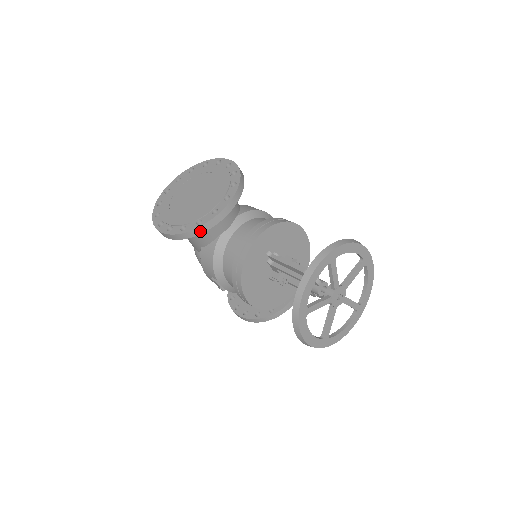
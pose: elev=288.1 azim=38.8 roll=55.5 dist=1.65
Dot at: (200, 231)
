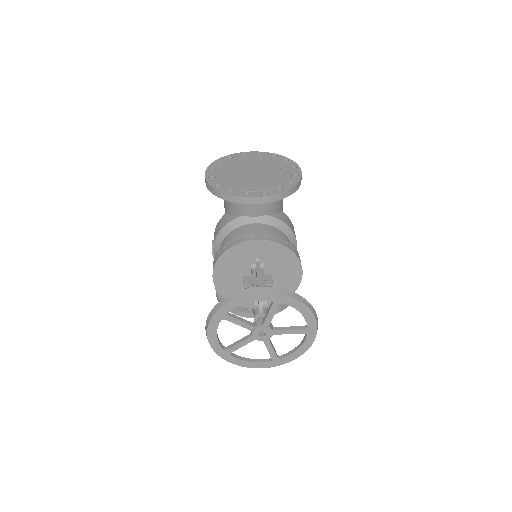
Dot at: (224, 197)
